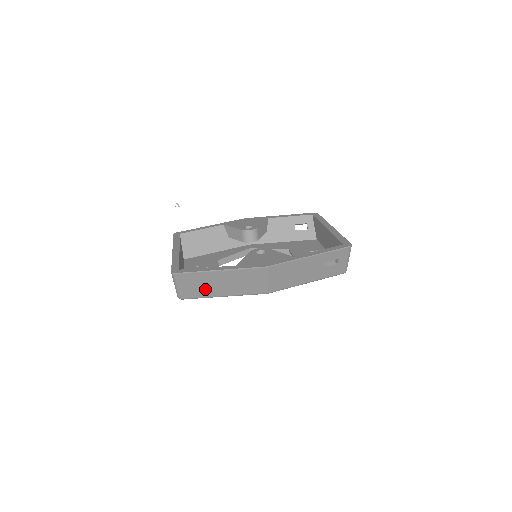
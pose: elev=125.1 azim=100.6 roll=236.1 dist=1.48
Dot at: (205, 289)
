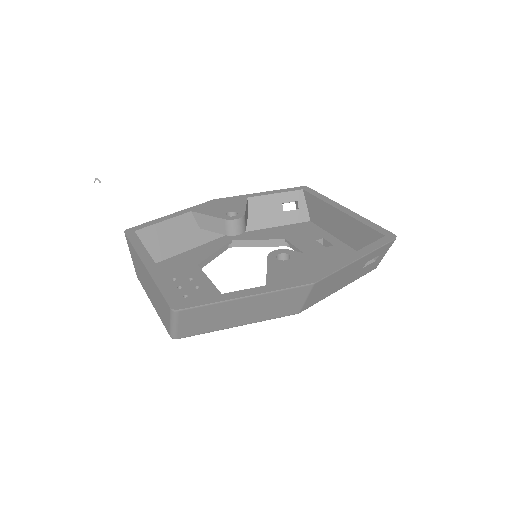
Dot at: (216, 322)
